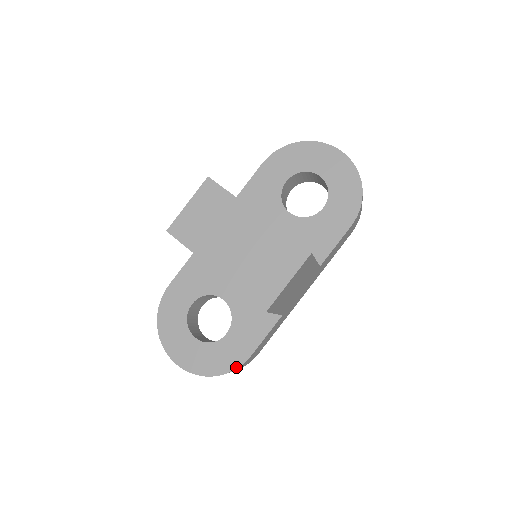
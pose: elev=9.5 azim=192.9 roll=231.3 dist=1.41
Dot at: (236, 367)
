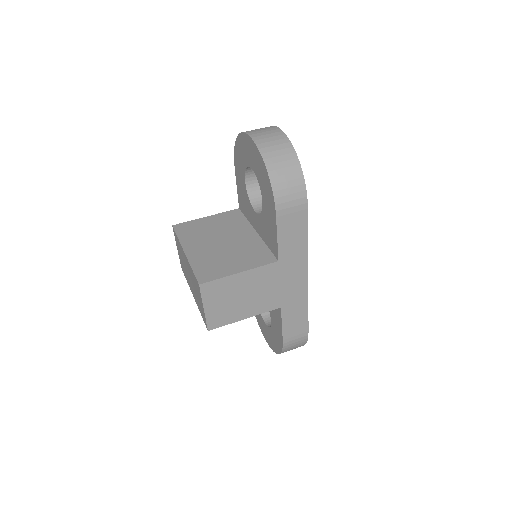
Dot at: (281, 349)
